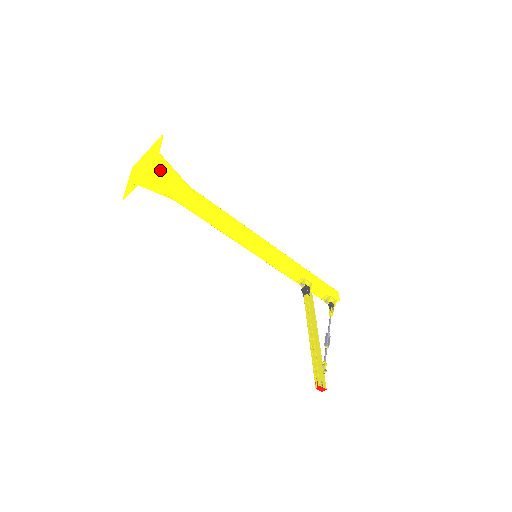
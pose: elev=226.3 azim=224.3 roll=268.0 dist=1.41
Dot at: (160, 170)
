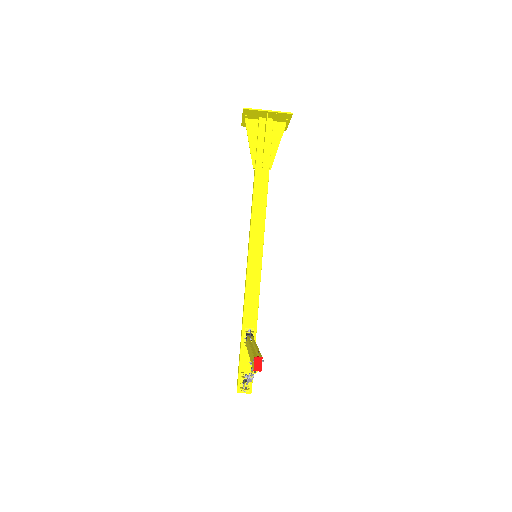
Dot at: (272, 133)
